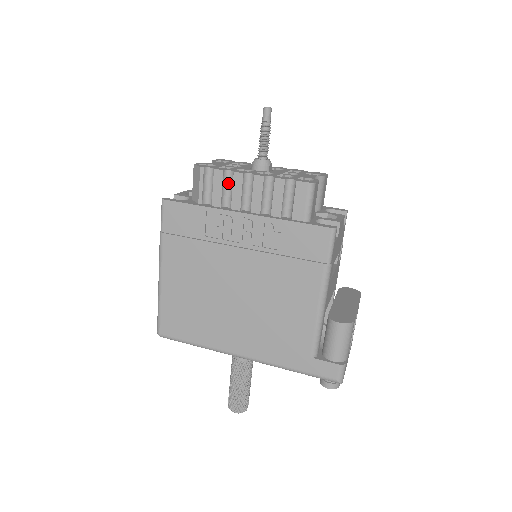
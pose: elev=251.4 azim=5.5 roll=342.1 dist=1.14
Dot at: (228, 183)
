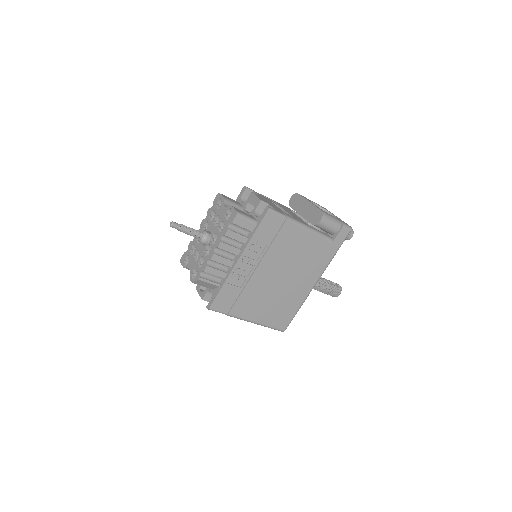
Dot at: (214, 265)
